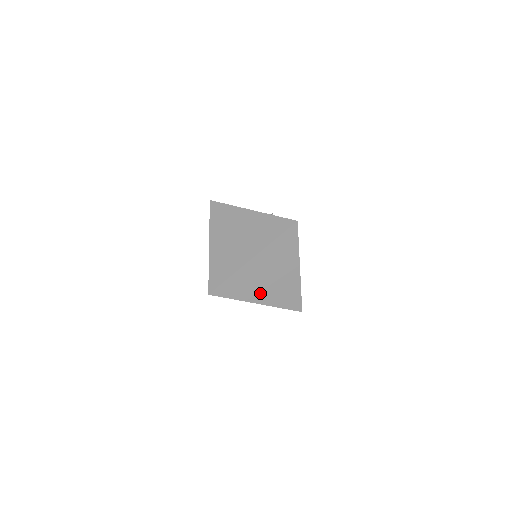
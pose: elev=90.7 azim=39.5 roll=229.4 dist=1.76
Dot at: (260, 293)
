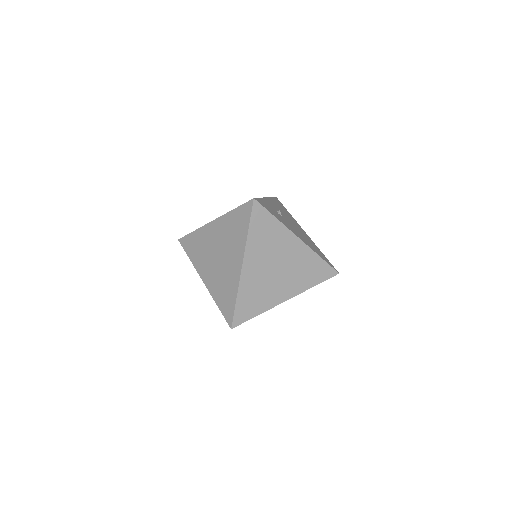
Dot at: (207, 269)
